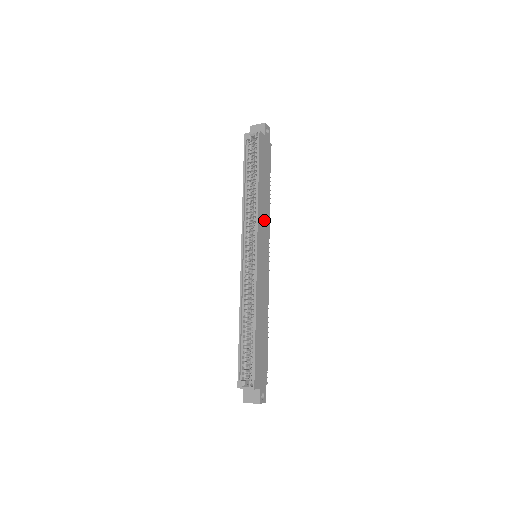
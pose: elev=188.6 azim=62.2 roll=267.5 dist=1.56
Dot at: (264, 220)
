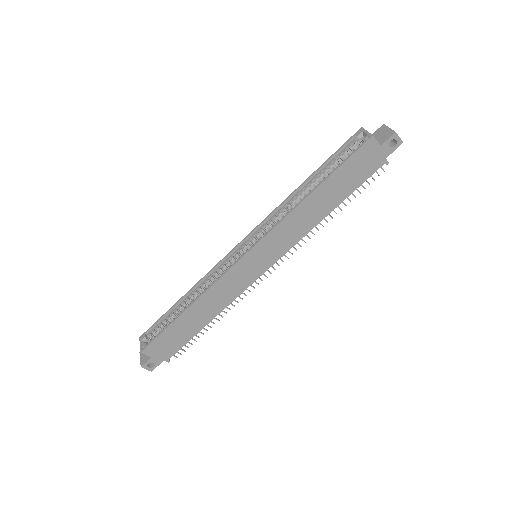
Dot at: (292, 231)
